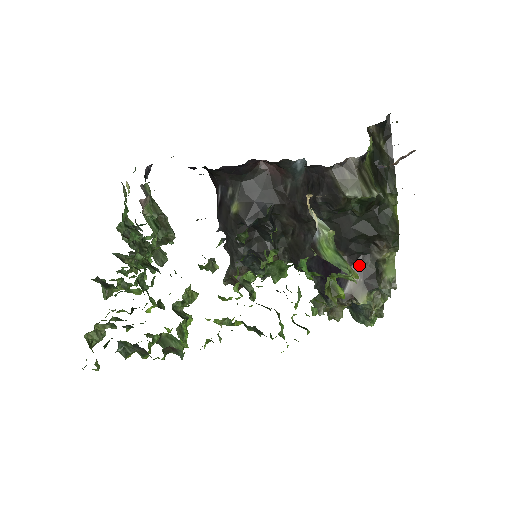
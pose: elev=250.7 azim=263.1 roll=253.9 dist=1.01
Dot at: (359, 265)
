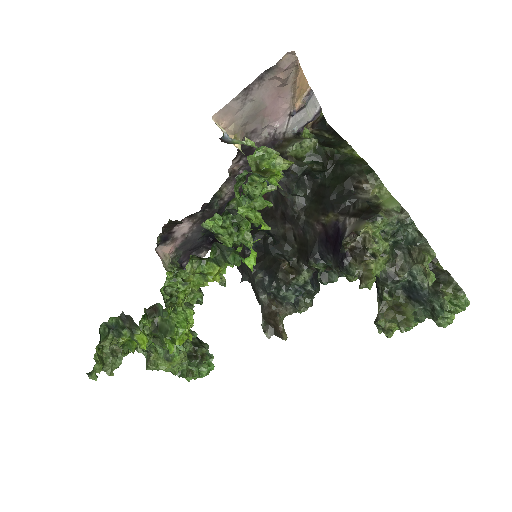
Dot at: (352, 212)
